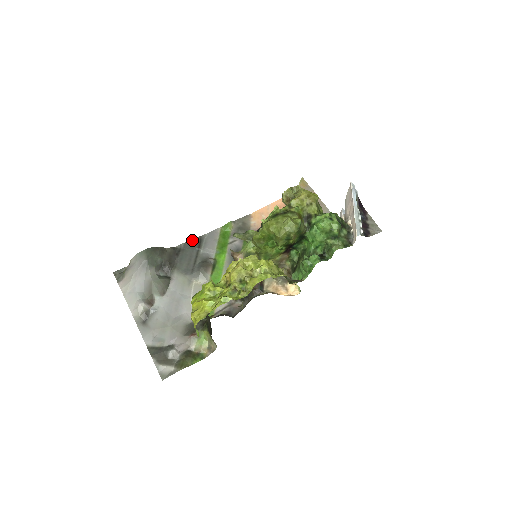
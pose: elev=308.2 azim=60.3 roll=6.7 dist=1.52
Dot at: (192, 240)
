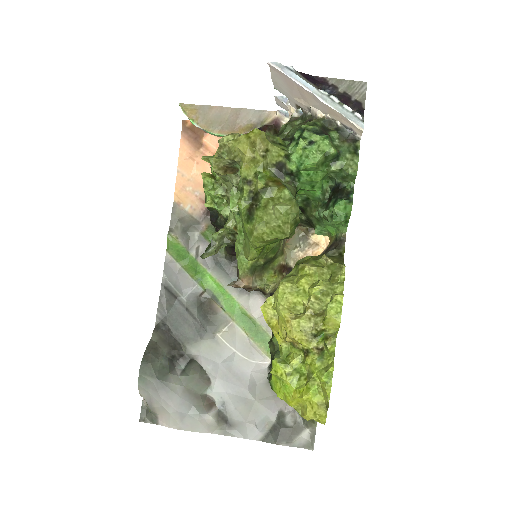
Dot at: (160, 299)
